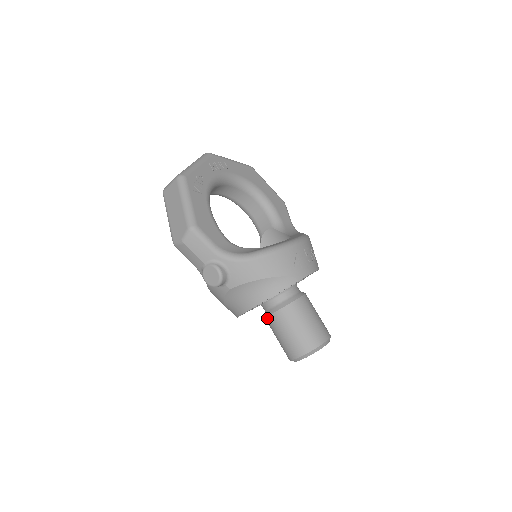
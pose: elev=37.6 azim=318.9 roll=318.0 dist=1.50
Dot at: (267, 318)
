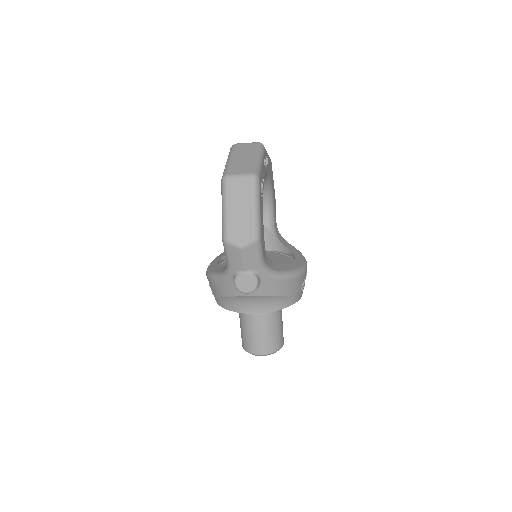
Dot at: (248, 315)
